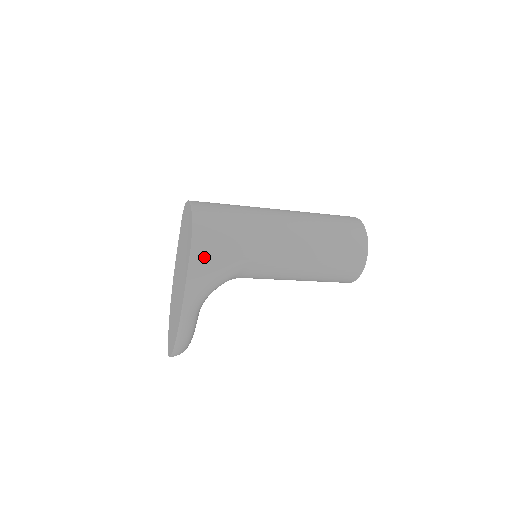
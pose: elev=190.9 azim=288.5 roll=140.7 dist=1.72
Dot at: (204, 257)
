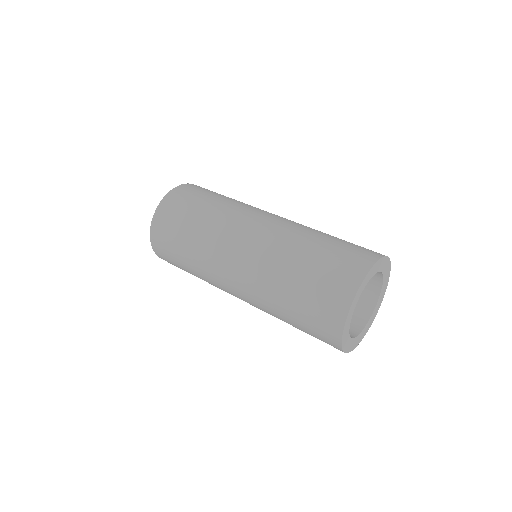
Dot at: occluded
